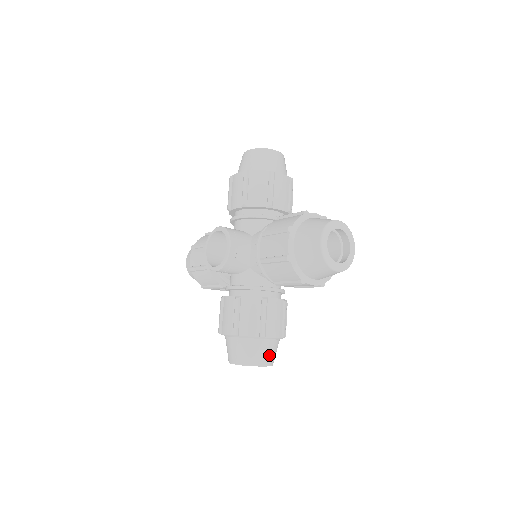
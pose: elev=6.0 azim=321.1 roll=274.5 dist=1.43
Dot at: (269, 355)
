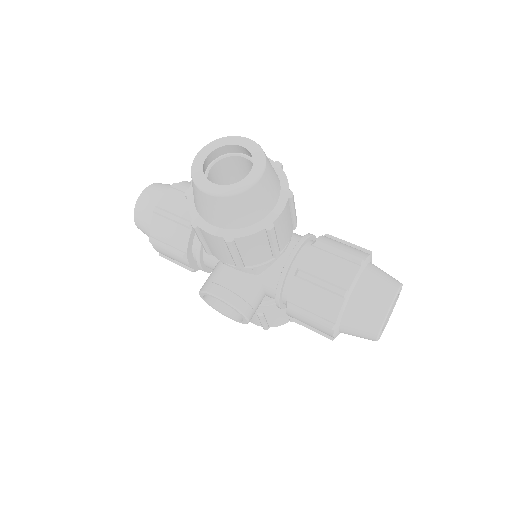
Dot at: occluded
